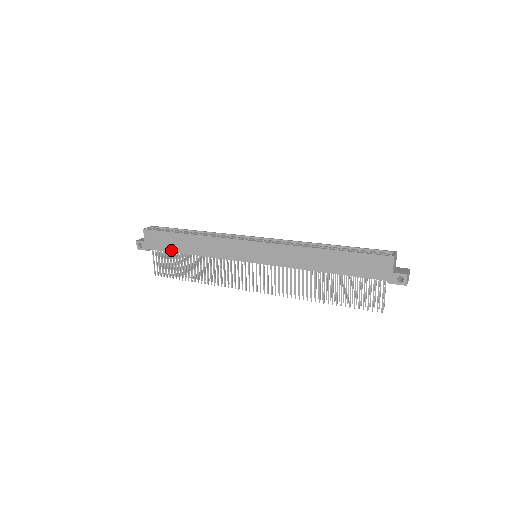
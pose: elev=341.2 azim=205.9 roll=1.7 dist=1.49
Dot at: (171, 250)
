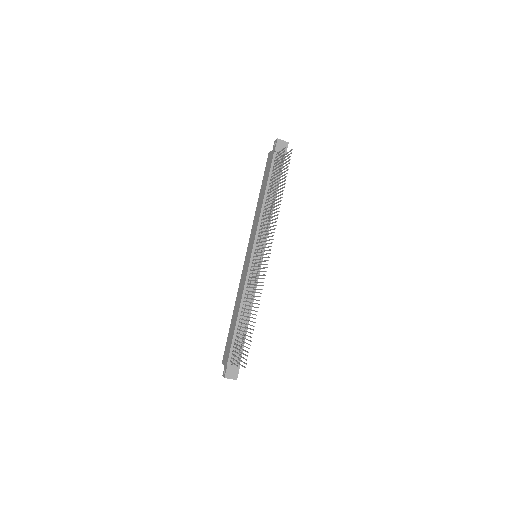
Dot at: (232, 336)
